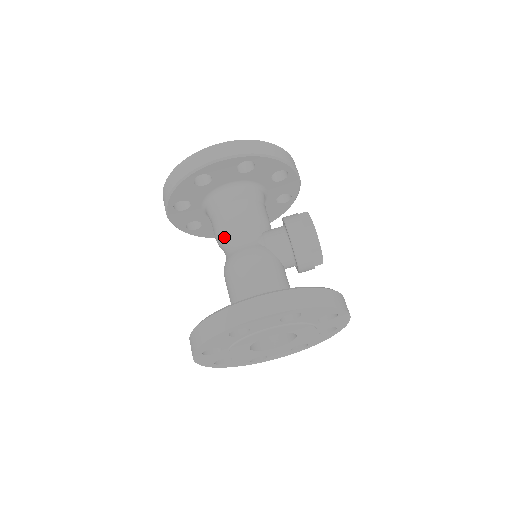
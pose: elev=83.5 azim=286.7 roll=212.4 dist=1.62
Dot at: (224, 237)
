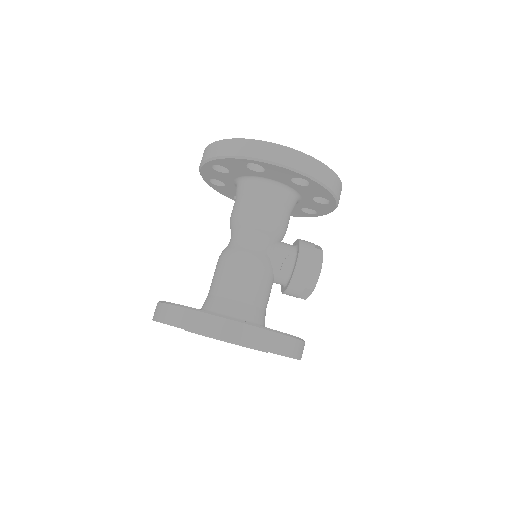
Dot at: (240, 226)
